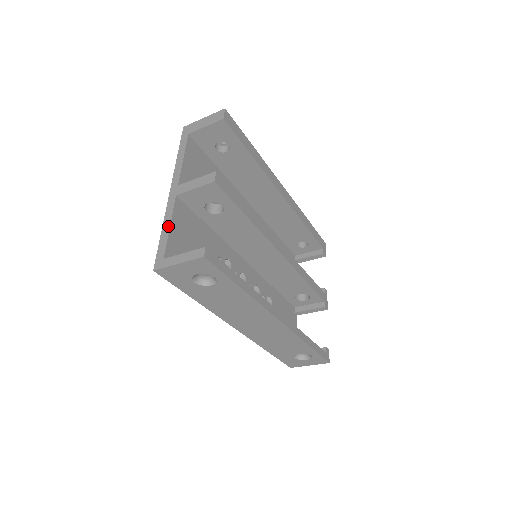
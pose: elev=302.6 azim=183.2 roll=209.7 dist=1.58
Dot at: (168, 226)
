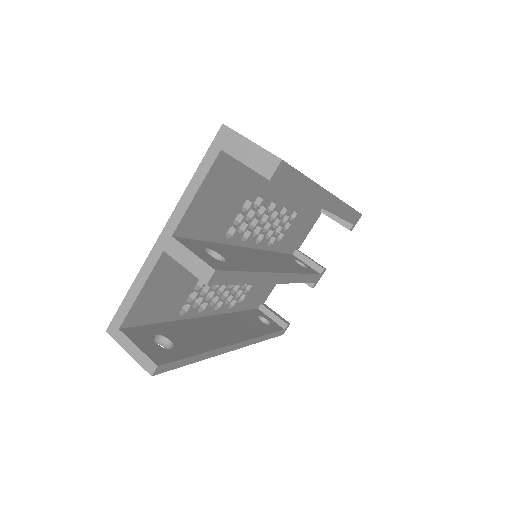
Dot at: (139, 289)
